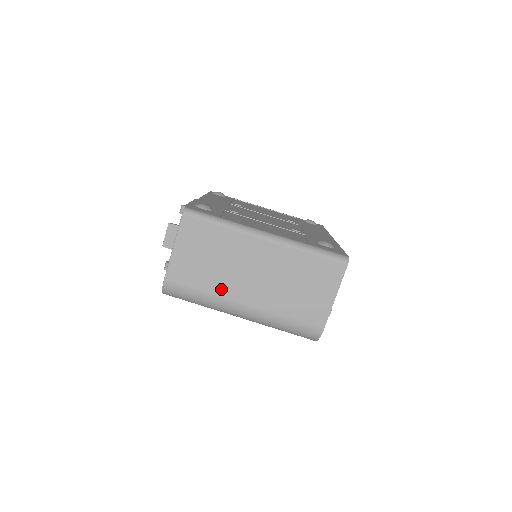
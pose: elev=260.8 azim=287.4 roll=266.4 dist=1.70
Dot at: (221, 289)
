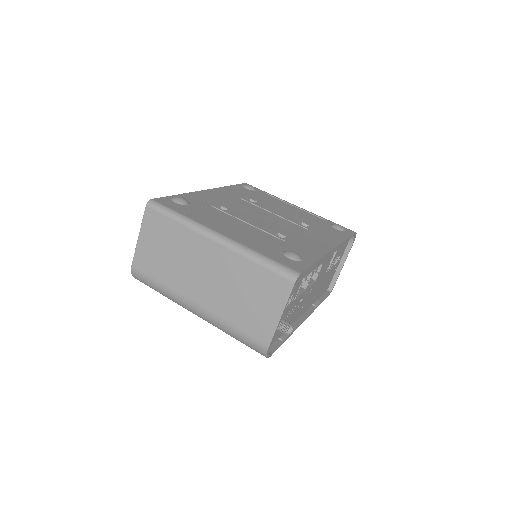
Dot at: (176, 284)
